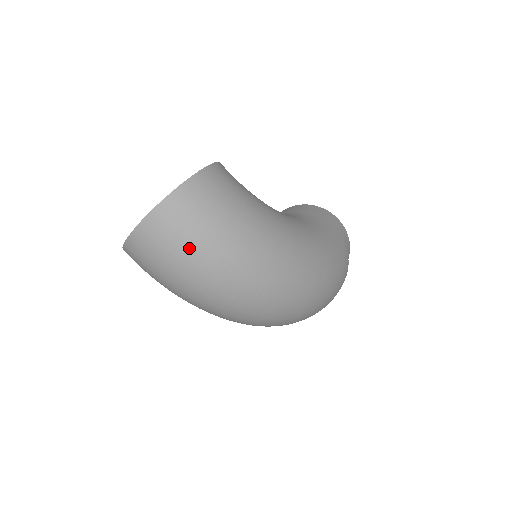
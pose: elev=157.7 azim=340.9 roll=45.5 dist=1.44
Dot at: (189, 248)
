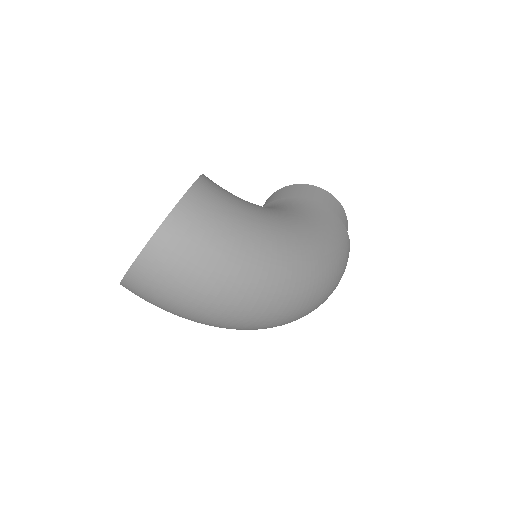
Dot at: (190, 279)
